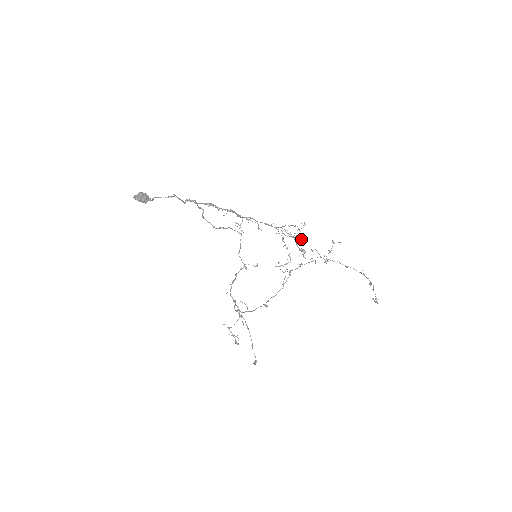
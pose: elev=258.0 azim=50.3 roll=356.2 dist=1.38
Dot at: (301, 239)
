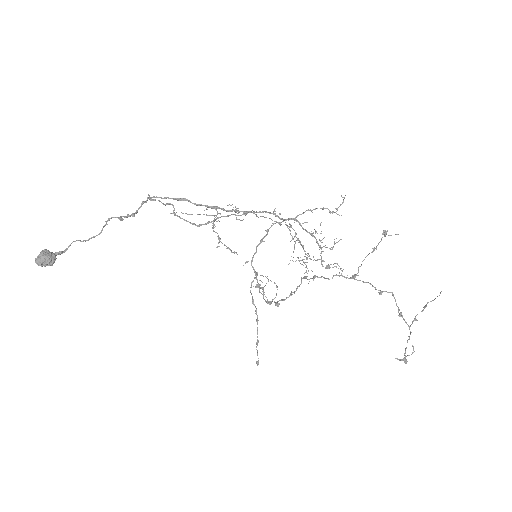
Dot at: (321, 240)
